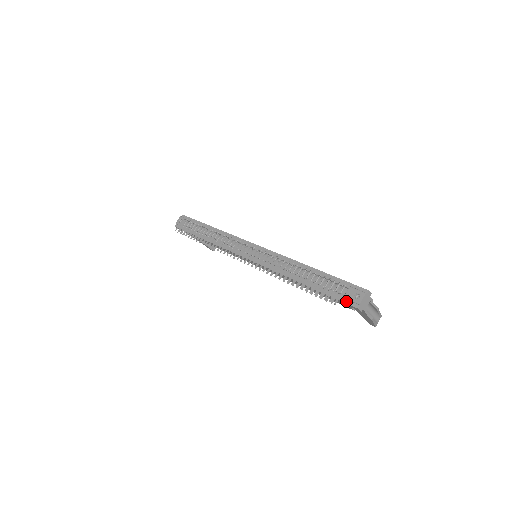
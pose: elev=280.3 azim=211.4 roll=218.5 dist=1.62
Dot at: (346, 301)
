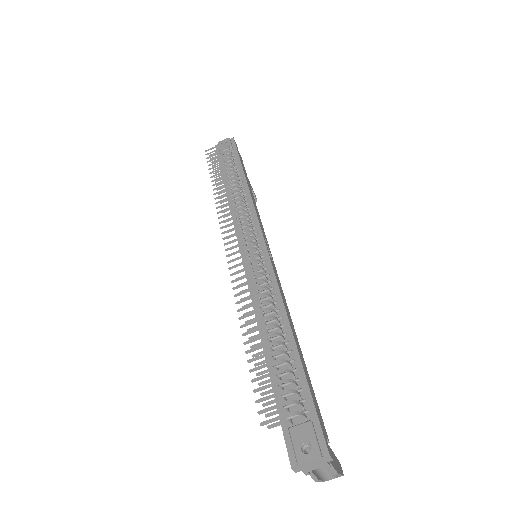
Dot at: (287, 437)
